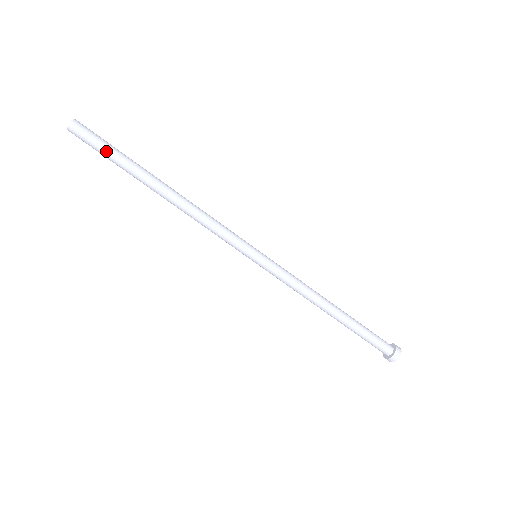
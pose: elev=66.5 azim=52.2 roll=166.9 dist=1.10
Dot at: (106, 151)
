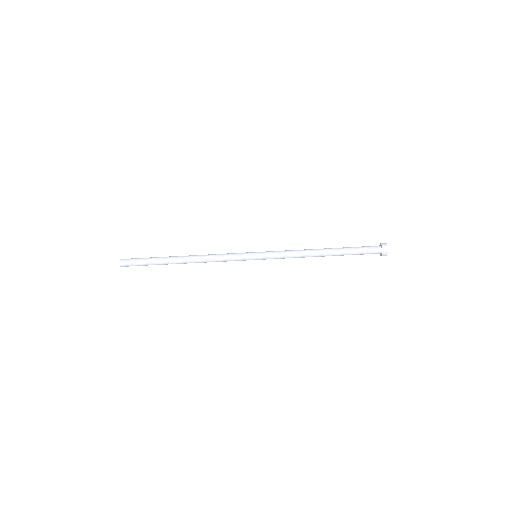
Dot at: (144, 265)
